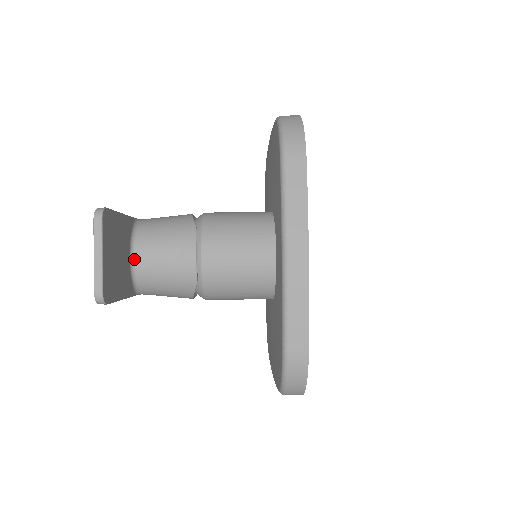
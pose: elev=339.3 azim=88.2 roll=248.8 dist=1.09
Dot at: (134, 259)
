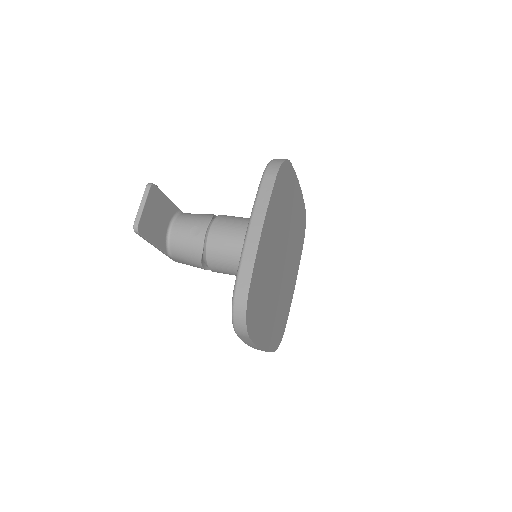
Dot at: (171, 229)
